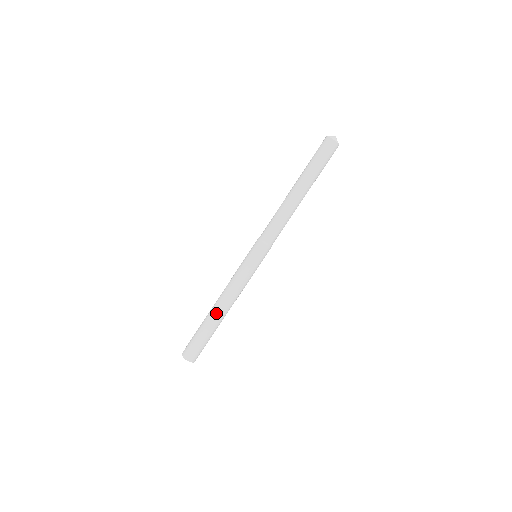
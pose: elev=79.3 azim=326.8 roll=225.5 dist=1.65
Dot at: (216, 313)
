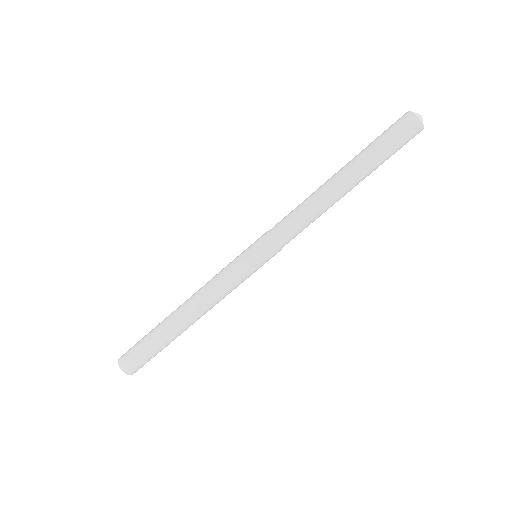
Dot at: (182, 323)
